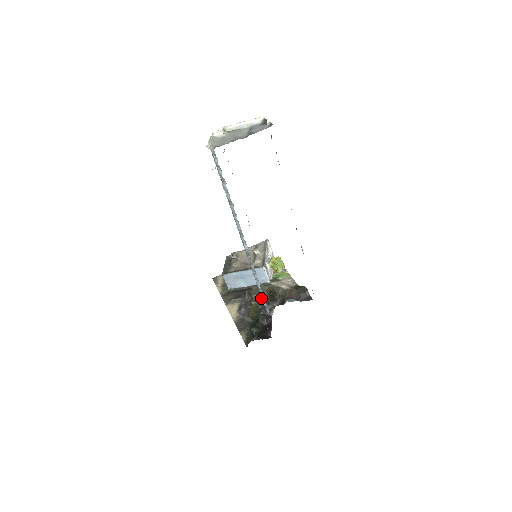
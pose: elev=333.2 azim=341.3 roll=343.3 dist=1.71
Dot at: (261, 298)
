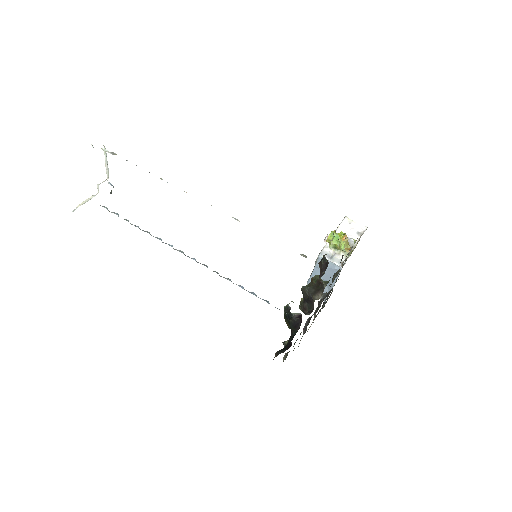
Dot at: occluded
